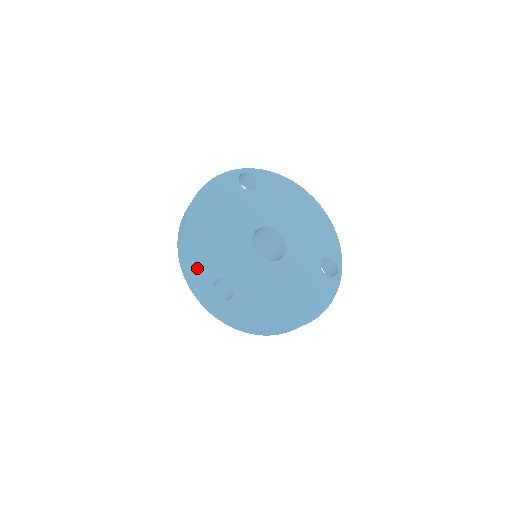
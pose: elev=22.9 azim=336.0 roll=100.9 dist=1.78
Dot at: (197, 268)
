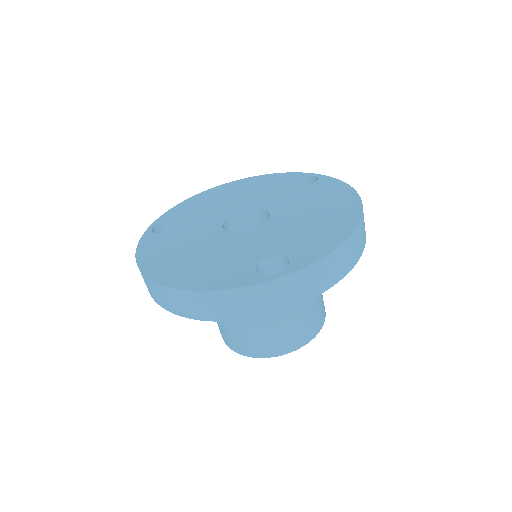
Dot at: (227, 285)
